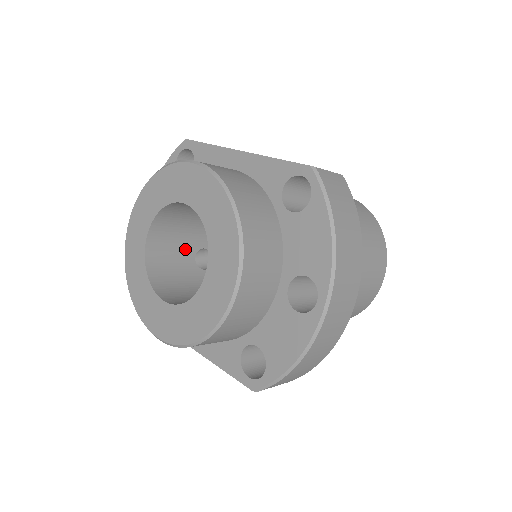
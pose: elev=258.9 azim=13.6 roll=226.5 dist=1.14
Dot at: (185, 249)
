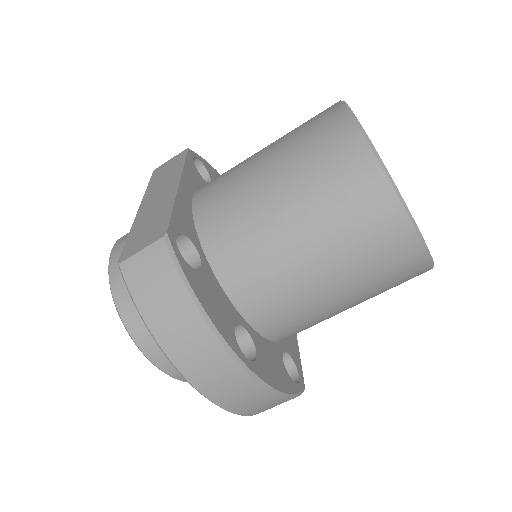
Dot at: occluded
